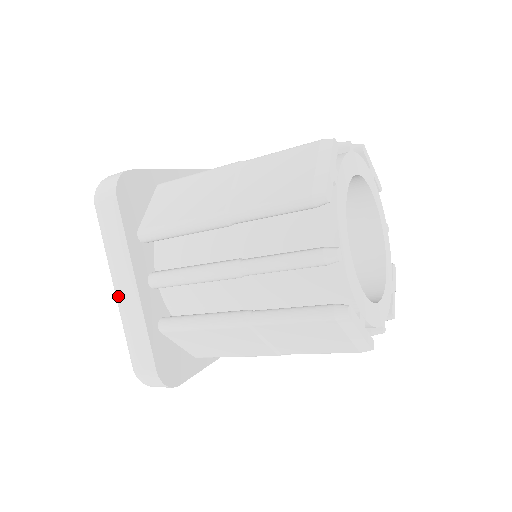
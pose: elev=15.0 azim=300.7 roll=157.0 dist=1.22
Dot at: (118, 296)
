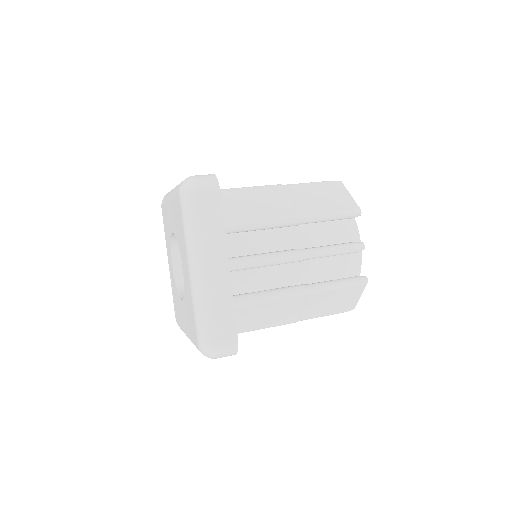
Dot at: occluded
